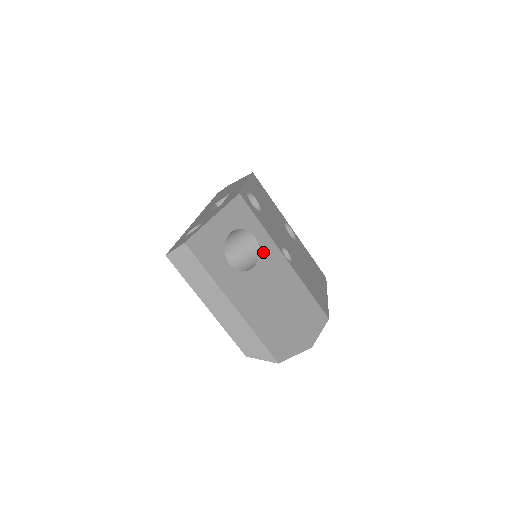
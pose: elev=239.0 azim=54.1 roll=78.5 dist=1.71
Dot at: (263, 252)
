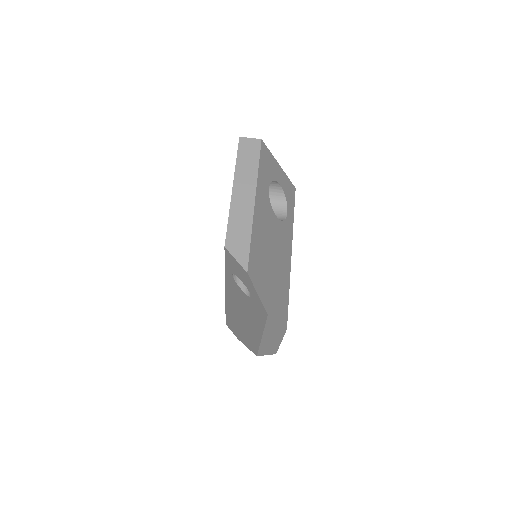
Dot at: (285, 224)
